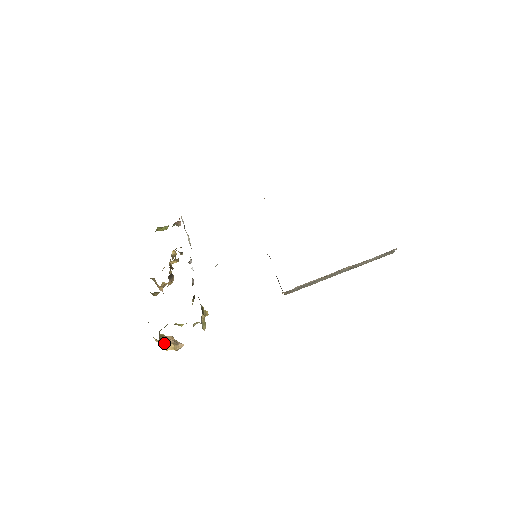
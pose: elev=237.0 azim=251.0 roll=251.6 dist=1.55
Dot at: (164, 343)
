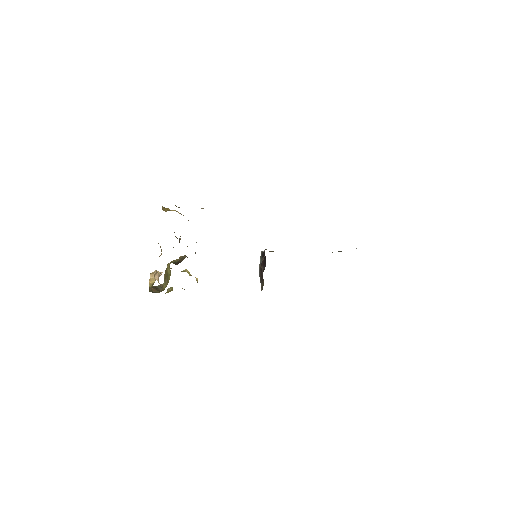
Dot at: occluded
